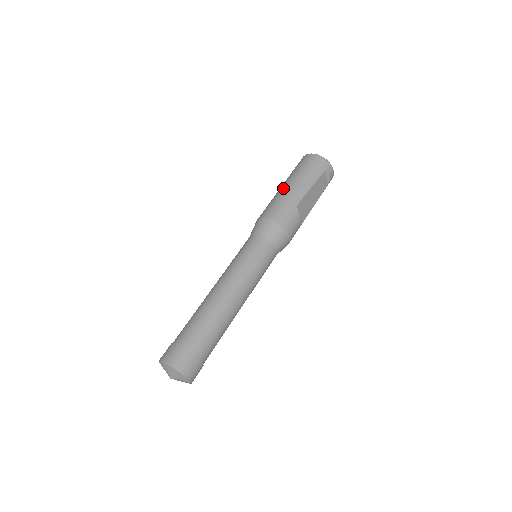
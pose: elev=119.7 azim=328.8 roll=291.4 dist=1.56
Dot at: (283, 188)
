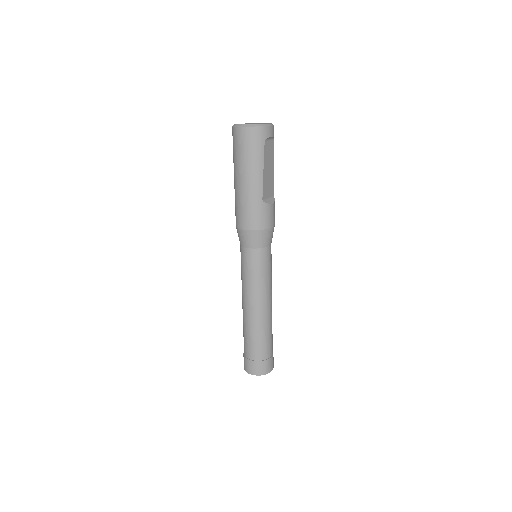
Dot at: (238, 186)
